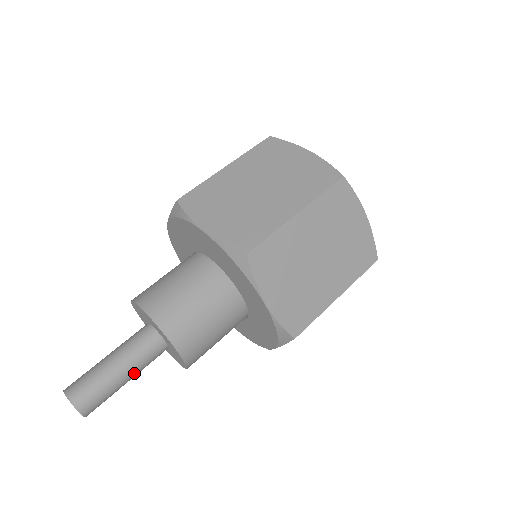
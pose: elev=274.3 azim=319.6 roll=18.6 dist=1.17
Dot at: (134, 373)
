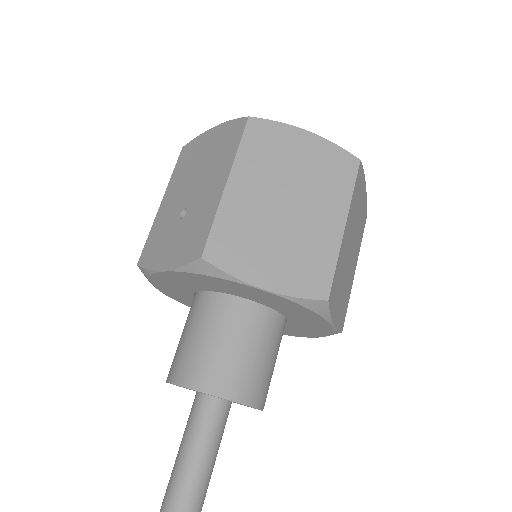
Dot at: occluded
